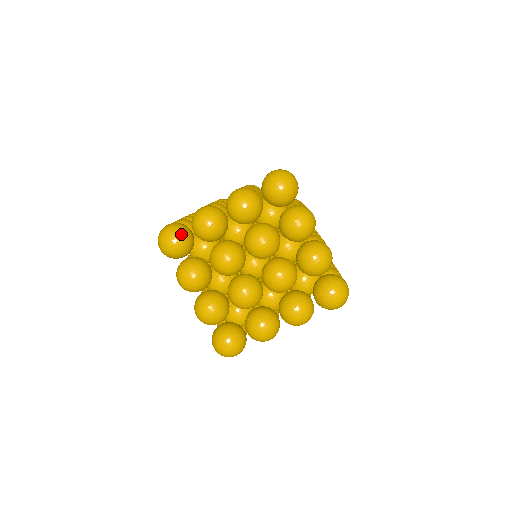
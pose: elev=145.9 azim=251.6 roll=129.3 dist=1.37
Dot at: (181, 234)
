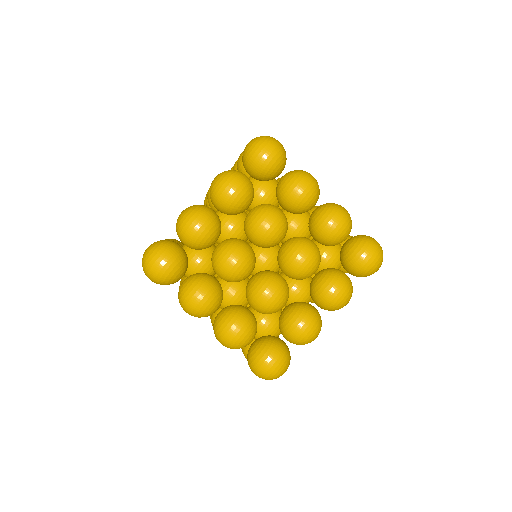
Dot at: occluded
